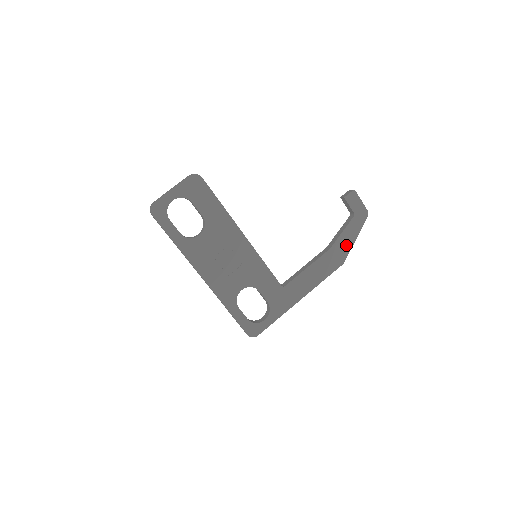
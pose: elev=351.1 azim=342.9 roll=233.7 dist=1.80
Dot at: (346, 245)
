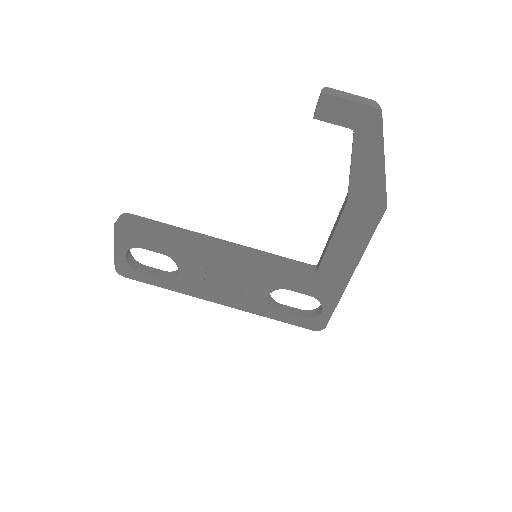
Dot at: (372, 181)
